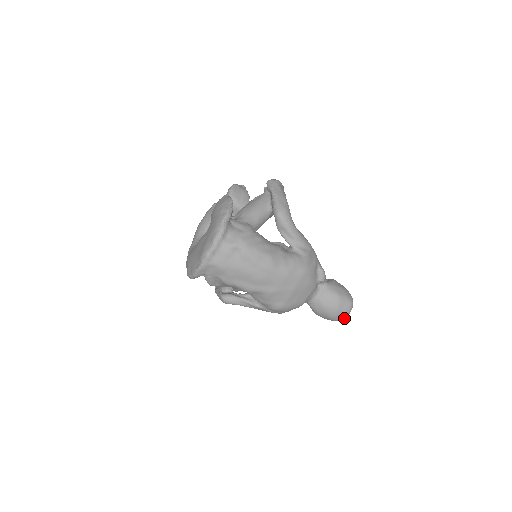
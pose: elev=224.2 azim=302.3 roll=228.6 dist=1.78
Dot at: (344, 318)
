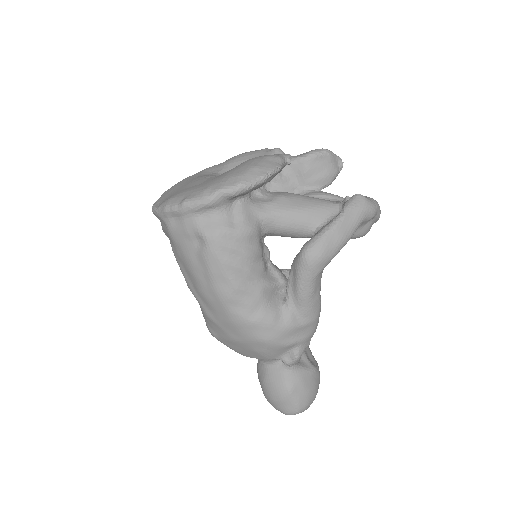
Dot at: occluded
